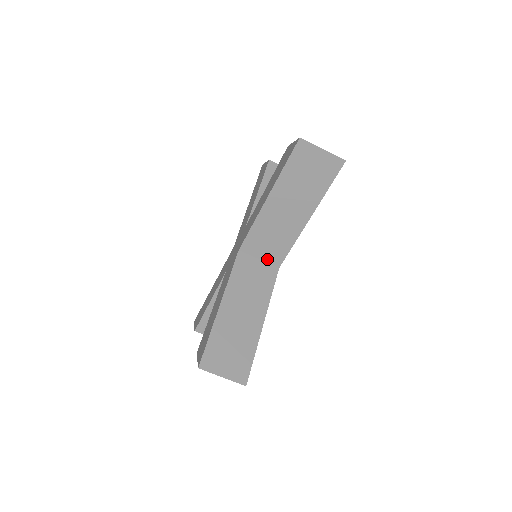
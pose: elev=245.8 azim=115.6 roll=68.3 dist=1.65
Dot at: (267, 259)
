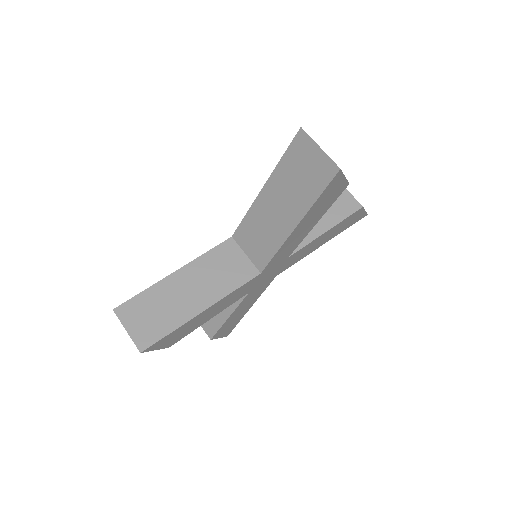
Dot at: (252, 258)
